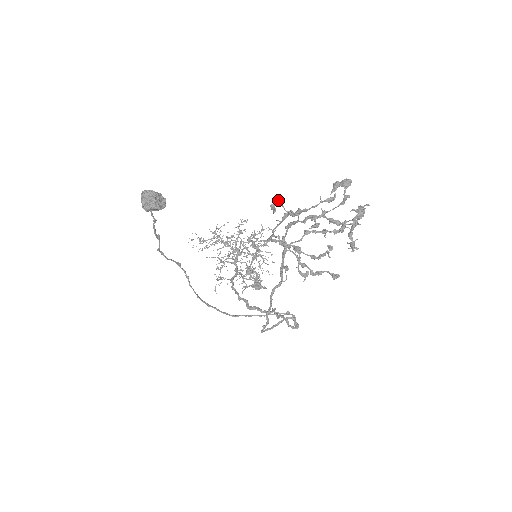
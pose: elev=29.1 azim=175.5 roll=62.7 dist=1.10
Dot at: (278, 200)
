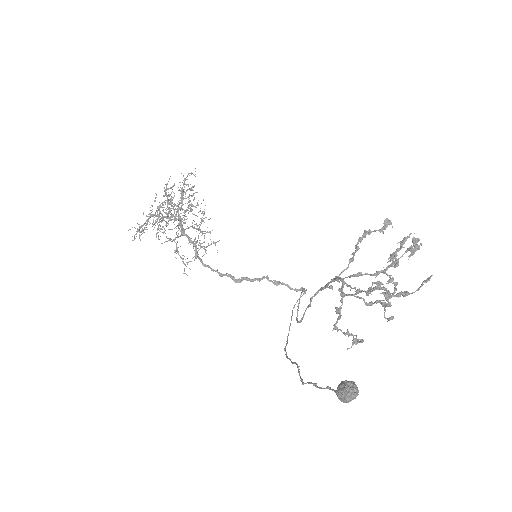
Dot at: (389, 297)
